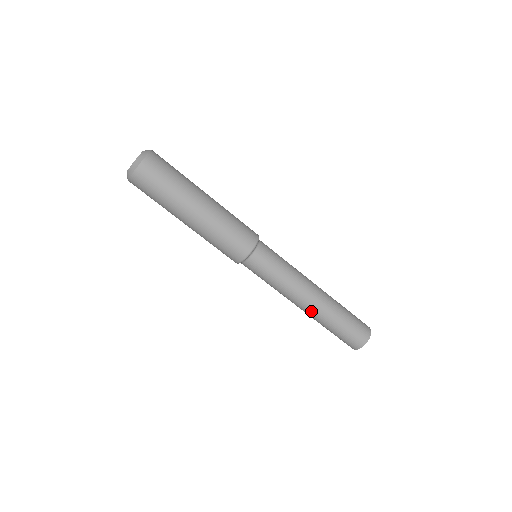
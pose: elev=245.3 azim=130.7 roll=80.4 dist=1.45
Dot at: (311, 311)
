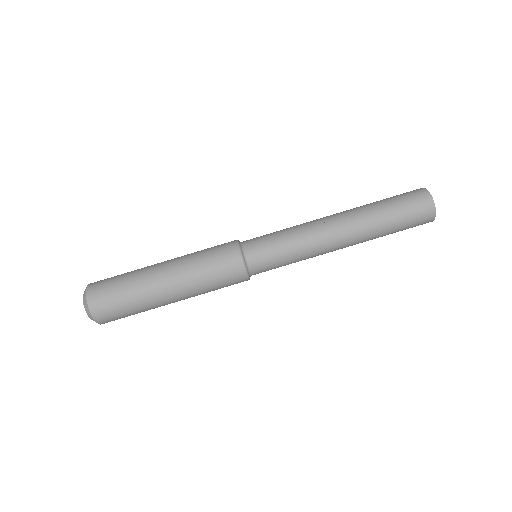
Dot at: (349, 227)
